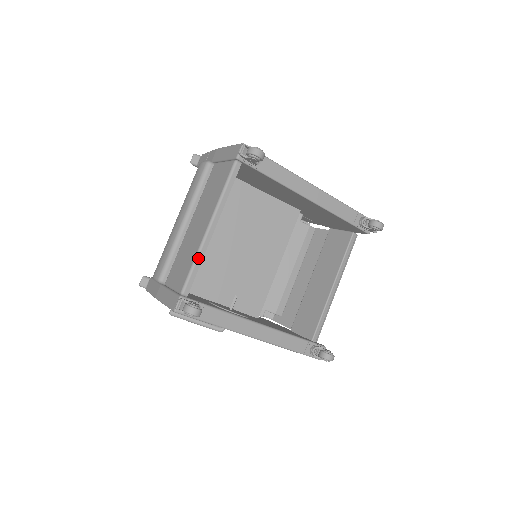
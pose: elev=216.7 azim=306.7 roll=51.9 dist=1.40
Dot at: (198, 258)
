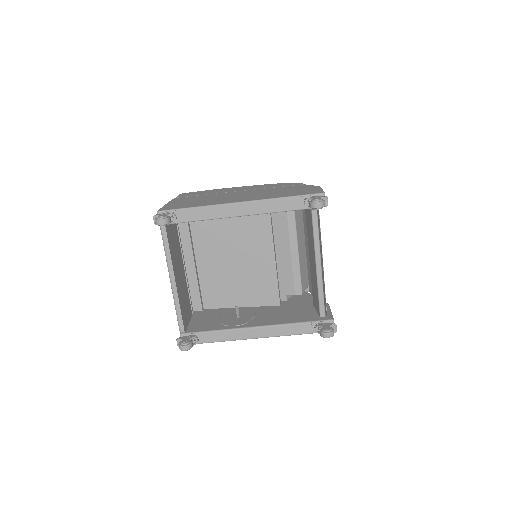
Dot at: (176, 306)
